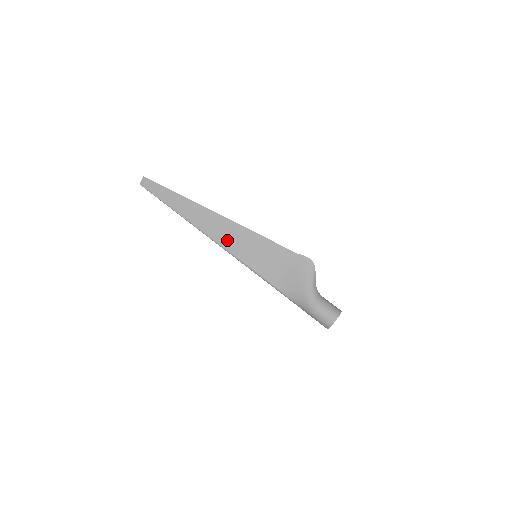
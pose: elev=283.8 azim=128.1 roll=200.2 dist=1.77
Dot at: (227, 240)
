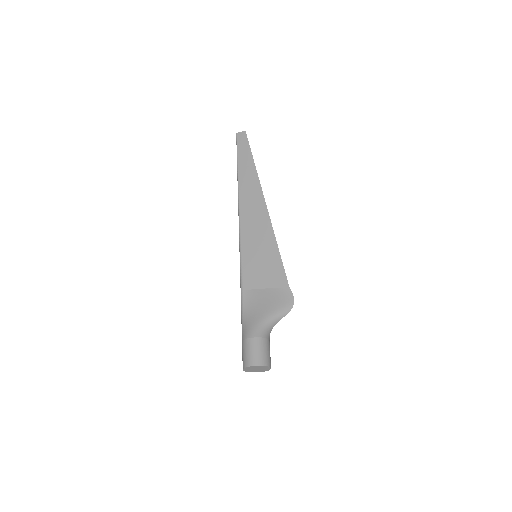
Dot at: (249, 224)
